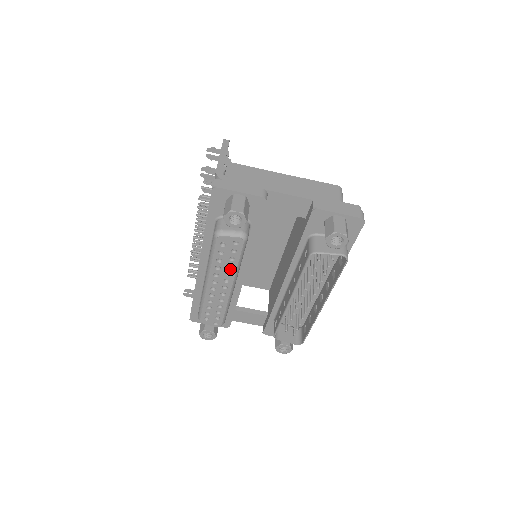
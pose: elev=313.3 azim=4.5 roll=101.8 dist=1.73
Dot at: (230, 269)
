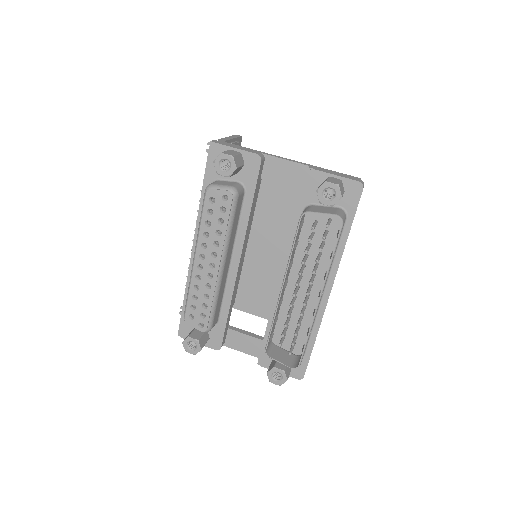
Dot at: (218, 237)
